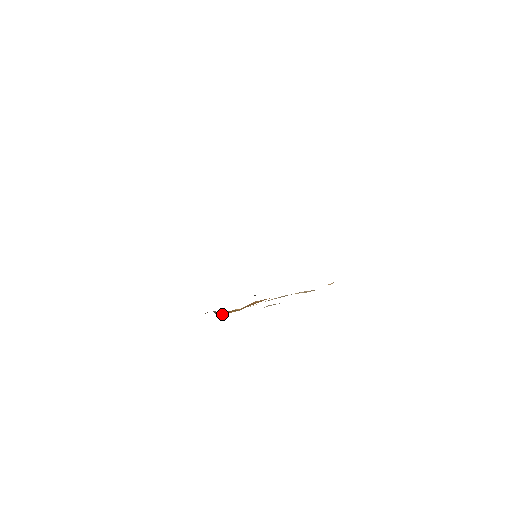
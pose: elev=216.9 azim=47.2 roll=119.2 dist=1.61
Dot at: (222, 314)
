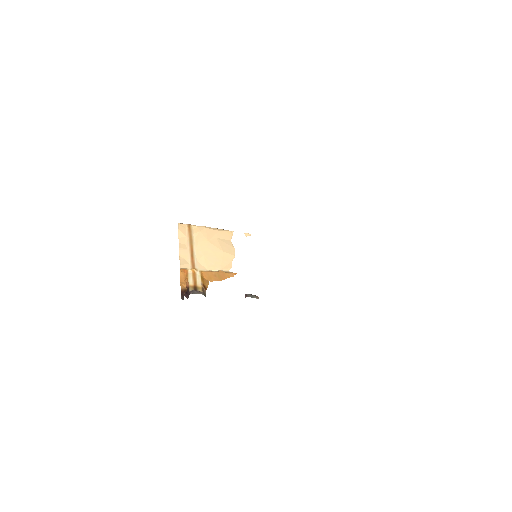
Dot at: (205, 293)
